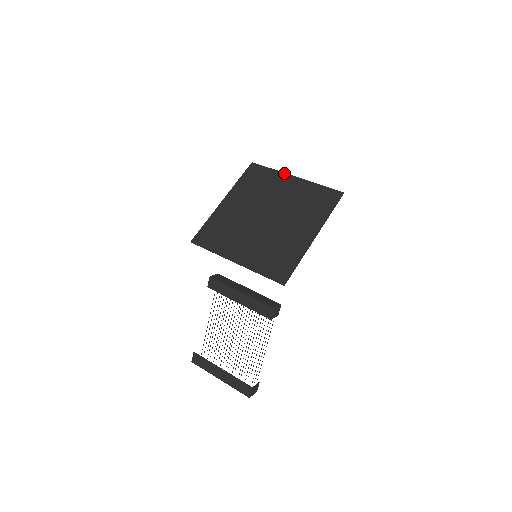
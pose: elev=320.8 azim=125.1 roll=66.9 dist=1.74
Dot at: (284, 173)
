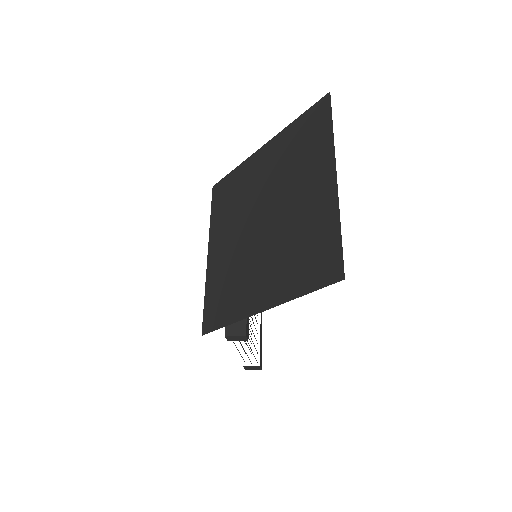
Dot at: (333, 152)
